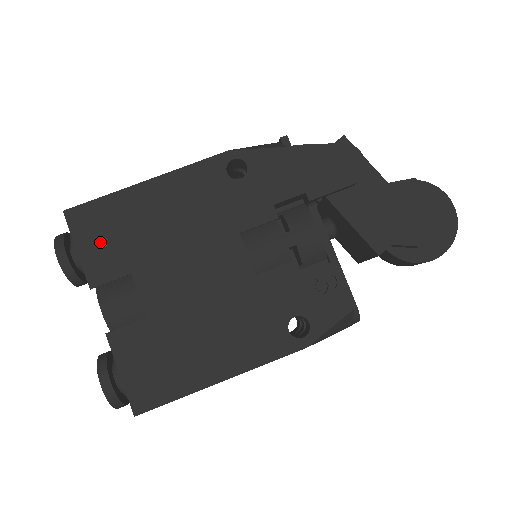
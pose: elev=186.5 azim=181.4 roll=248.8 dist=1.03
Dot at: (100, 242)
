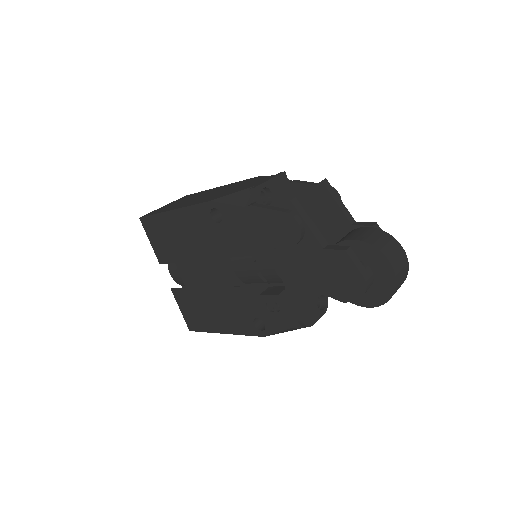
Dot at: (158, 241)
